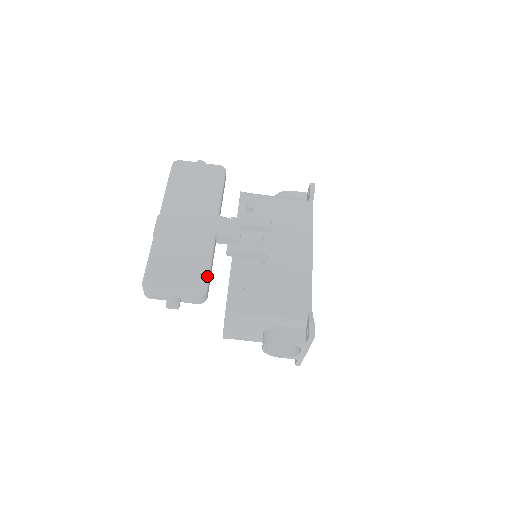
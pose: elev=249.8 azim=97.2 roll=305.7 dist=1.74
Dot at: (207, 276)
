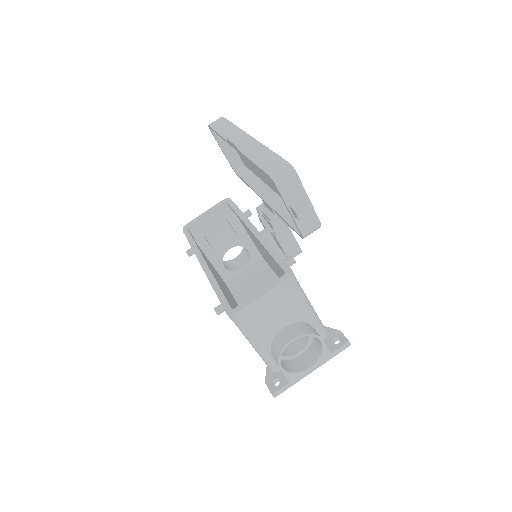
Dot at: occluded
